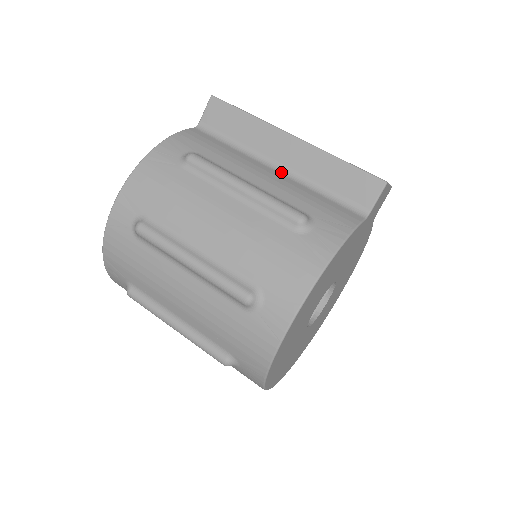
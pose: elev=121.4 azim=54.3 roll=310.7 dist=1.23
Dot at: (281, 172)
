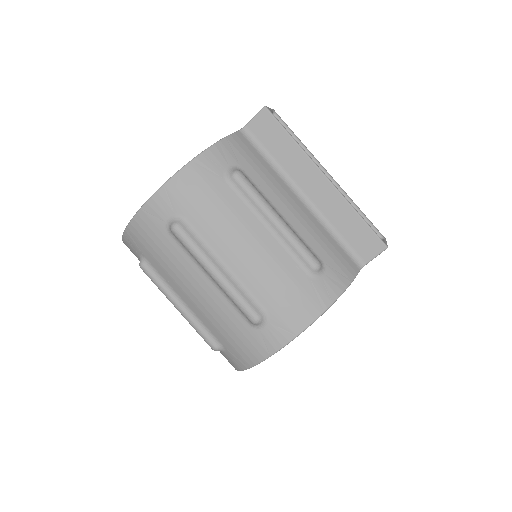
Dot at: (306, 205)
